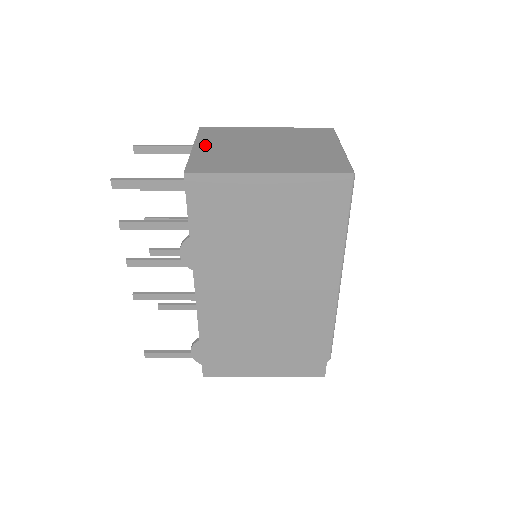
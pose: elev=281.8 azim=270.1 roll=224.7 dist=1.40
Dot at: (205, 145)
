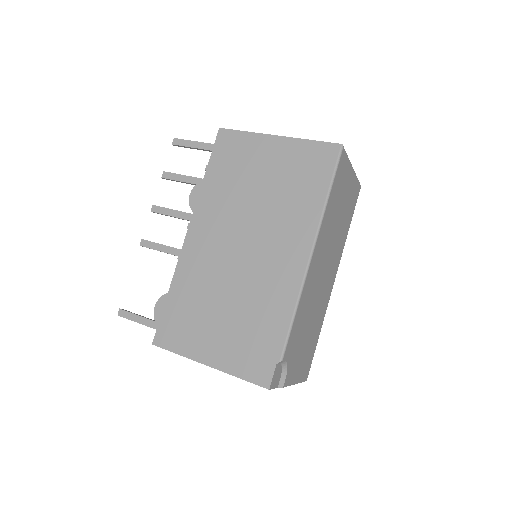
Dot at: occluded
